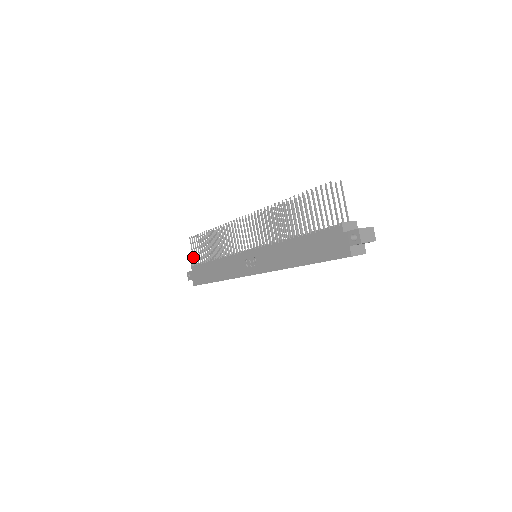
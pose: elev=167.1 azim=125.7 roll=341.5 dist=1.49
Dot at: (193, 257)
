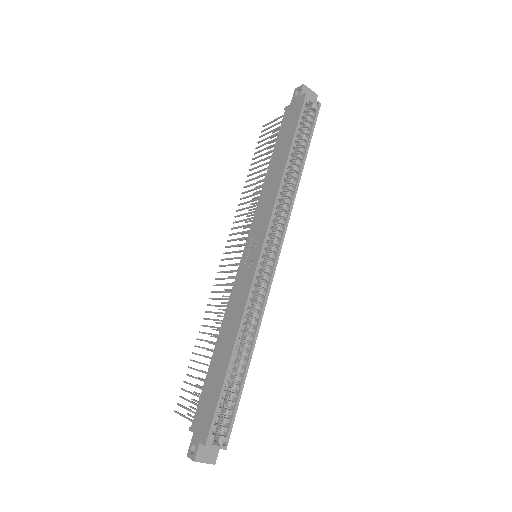
Dot at: (188, 418)
